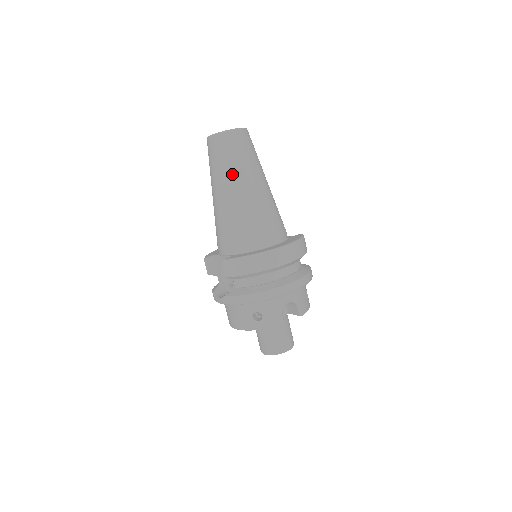
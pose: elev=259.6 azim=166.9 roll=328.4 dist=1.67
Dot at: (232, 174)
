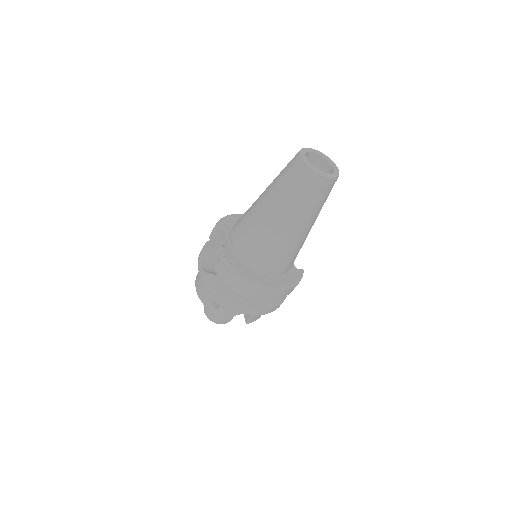
Dot at: (288, 207)
